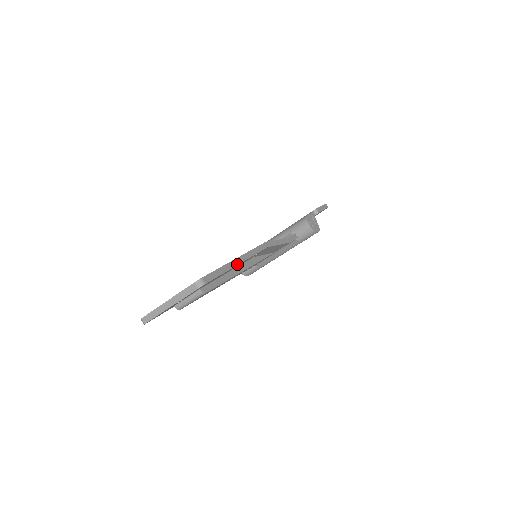
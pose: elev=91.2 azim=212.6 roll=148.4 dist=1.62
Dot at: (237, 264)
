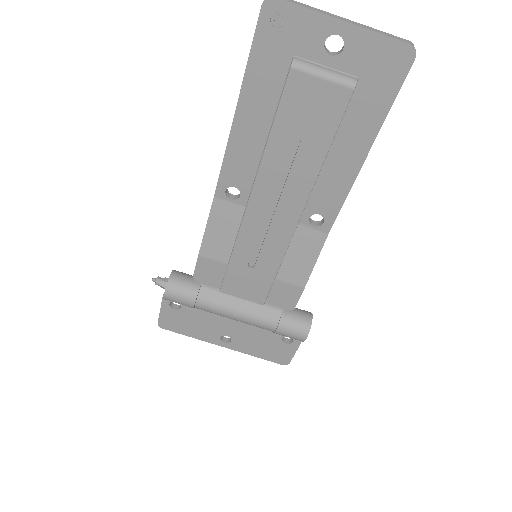
Dot at: occluded
